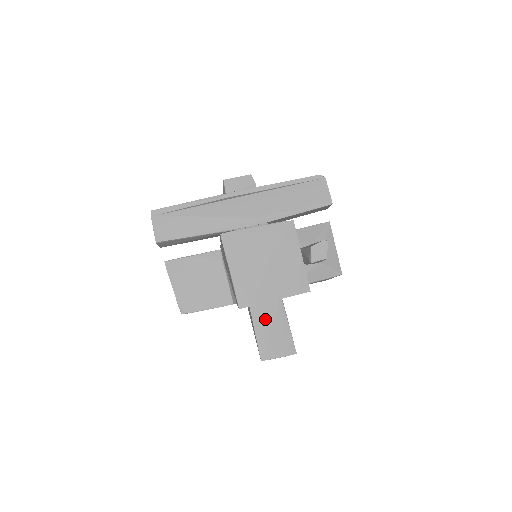
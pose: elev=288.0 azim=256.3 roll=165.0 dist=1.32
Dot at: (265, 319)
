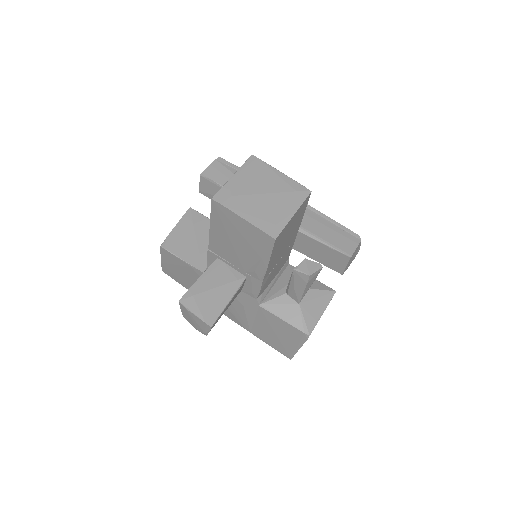
Dot at: (216, 278)
